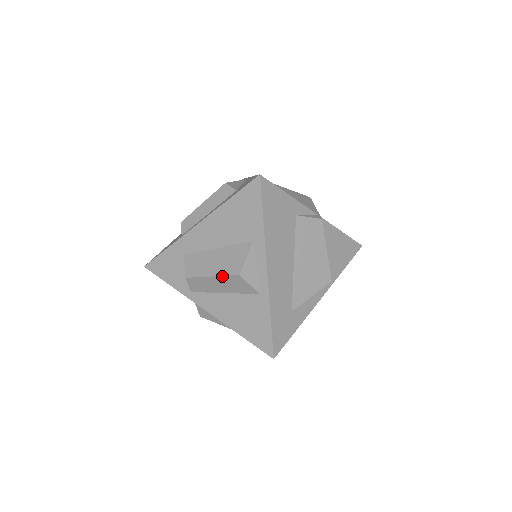
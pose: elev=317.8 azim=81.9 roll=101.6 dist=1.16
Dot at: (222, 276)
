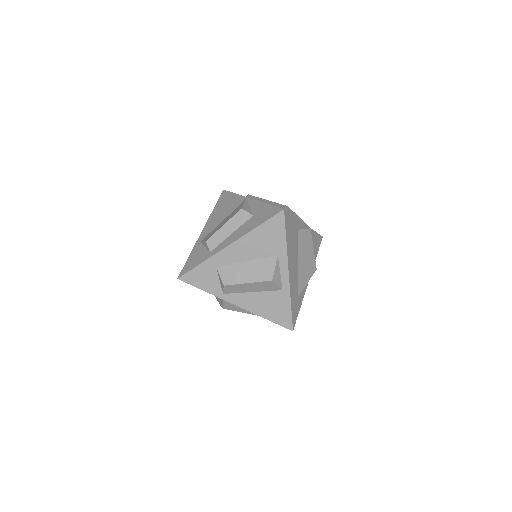
Dot at: (257, 282)
